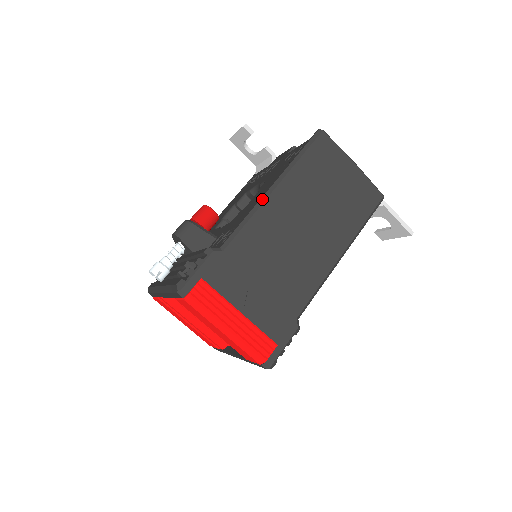
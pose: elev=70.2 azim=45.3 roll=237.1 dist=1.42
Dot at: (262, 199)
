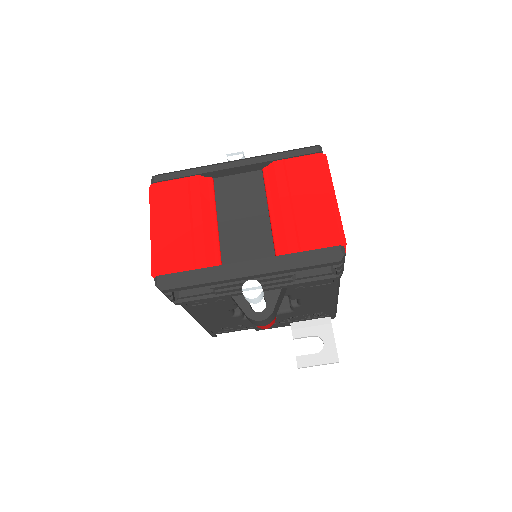
Dot at: occluded
